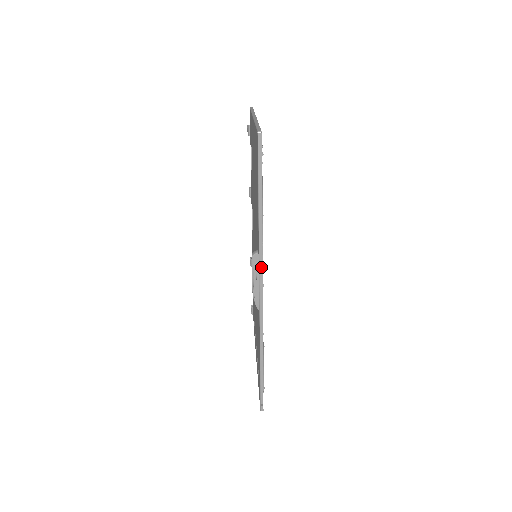
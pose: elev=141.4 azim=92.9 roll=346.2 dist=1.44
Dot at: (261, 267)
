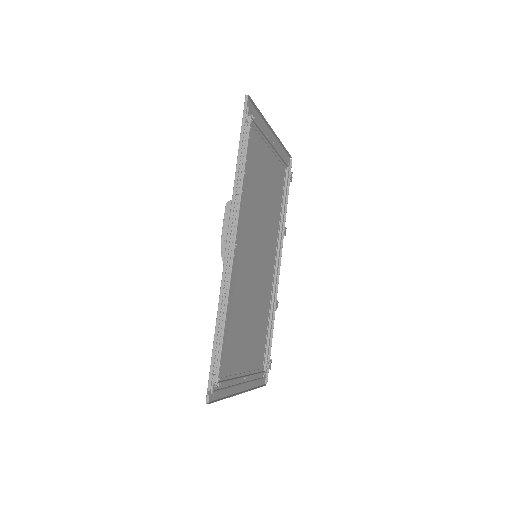
Dot at: (232, 214)
